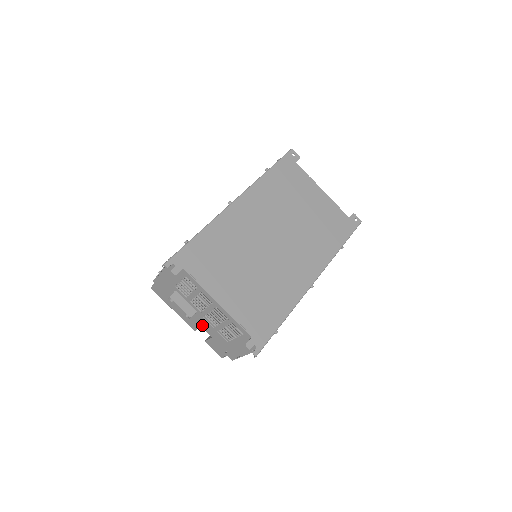
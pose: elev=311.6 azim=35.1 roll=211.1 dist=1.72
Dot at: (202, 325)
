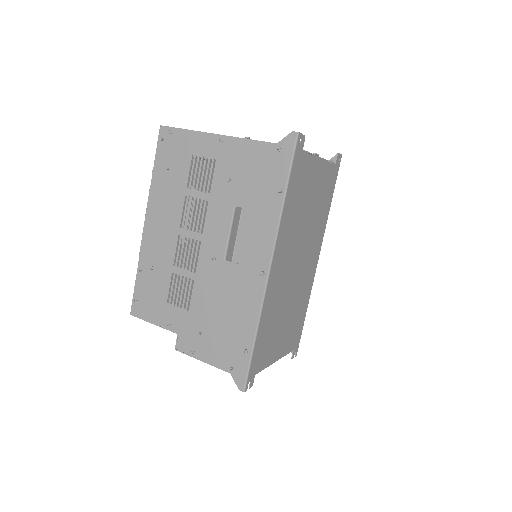
Dot at: occluded
